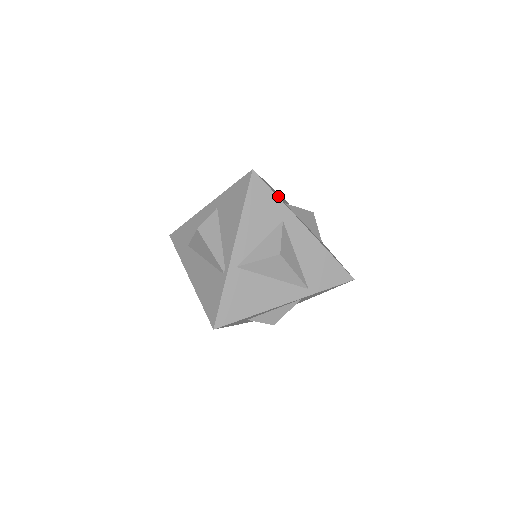
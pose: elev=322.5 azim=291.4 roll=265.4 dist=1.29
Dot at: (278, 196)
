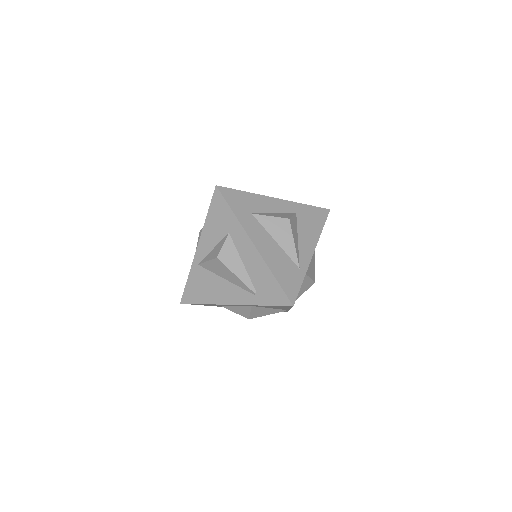
Dot at: (294, 272)
